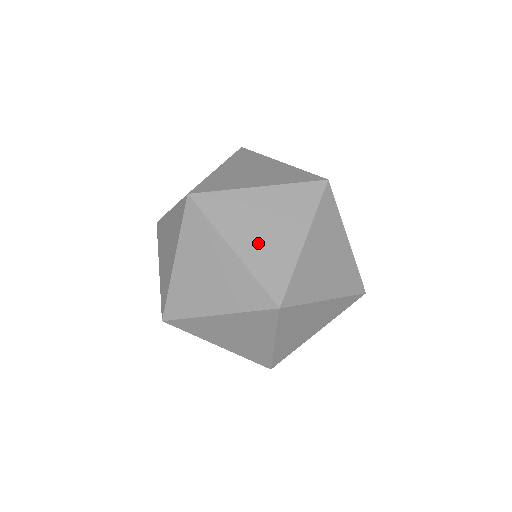
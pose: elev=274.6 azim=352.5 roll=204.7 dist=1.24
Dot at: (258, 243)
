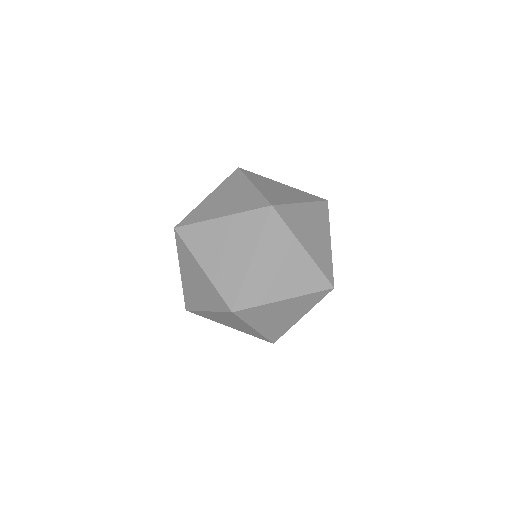
Dot at: (271, 190)
